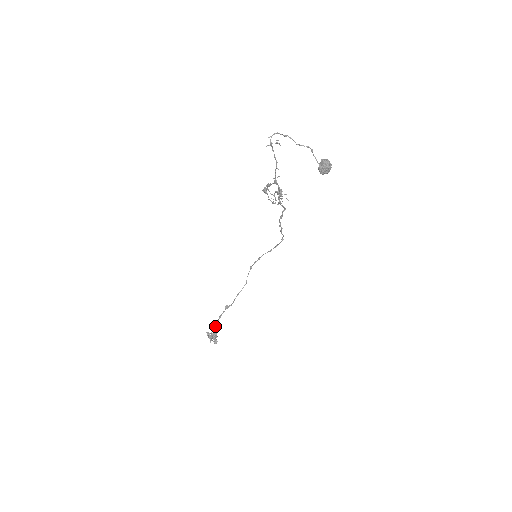
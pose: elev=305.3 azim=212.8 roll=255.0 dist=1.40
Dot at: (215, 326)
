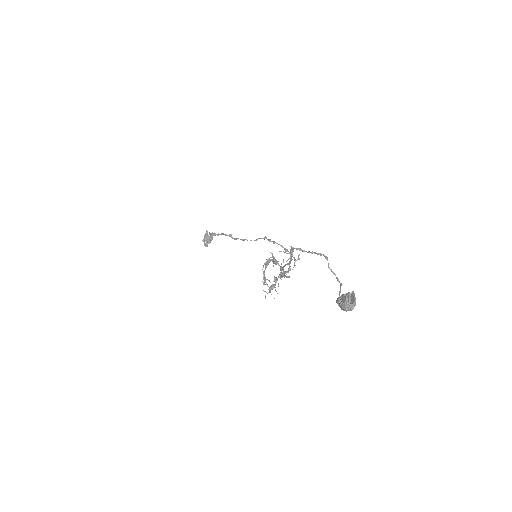
Dot at: (214, 235)
